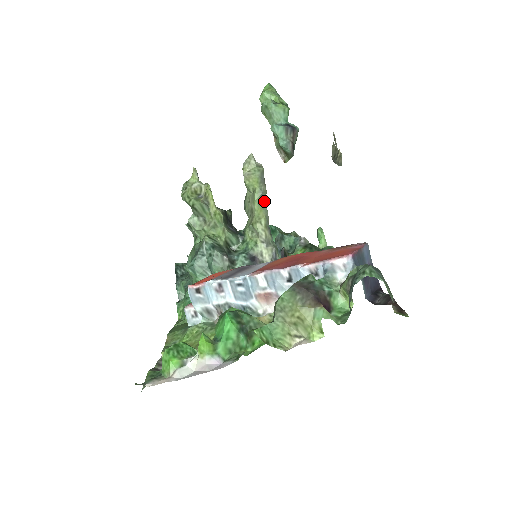
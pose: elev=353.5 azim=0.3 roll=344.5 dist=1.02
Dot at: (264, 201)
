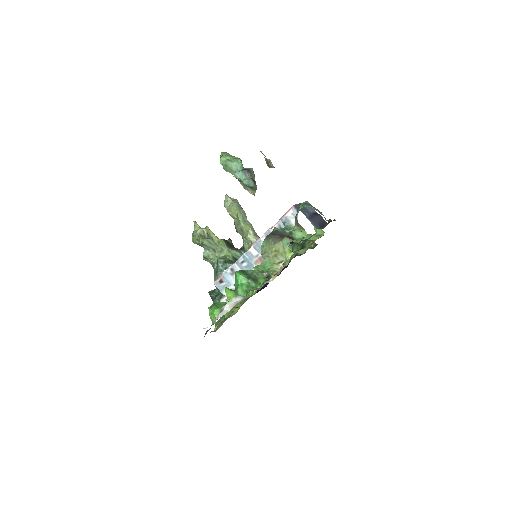
Dot at: (247, 220)
